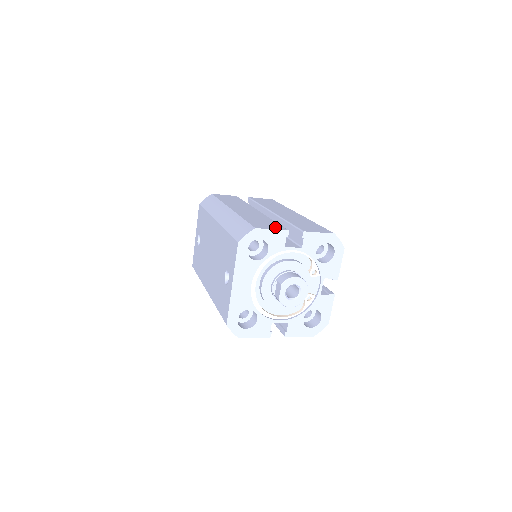
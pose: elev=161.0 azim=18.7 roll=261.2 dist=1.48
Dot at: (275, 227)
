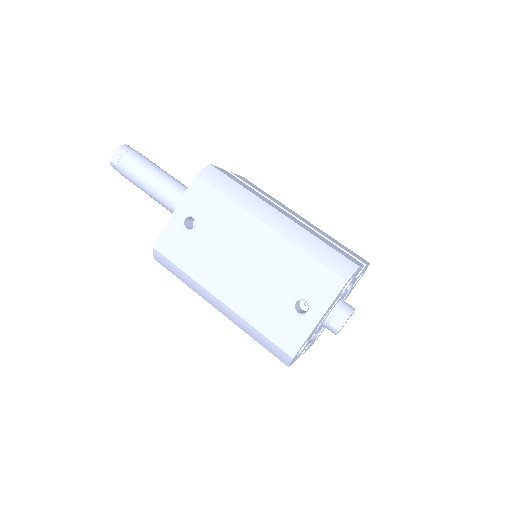
Dot at: (356, 260)
